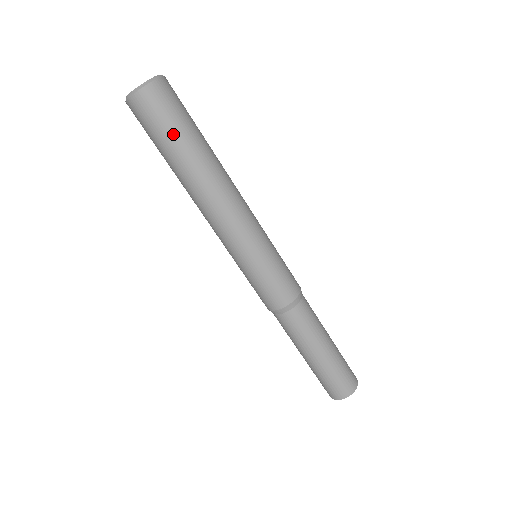
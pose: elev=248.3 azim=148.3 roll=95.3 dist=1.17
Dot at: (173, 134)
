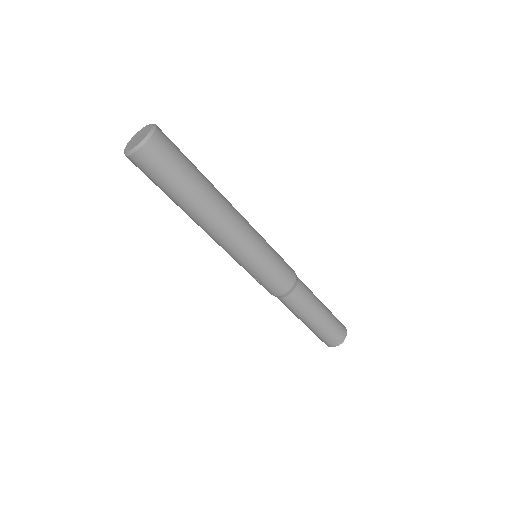
Dot at: (185, 168)
